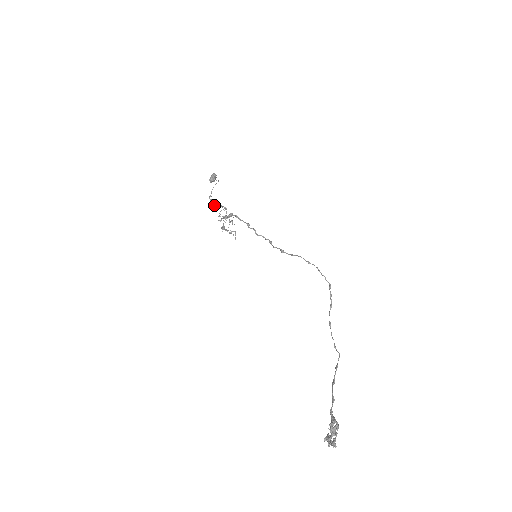
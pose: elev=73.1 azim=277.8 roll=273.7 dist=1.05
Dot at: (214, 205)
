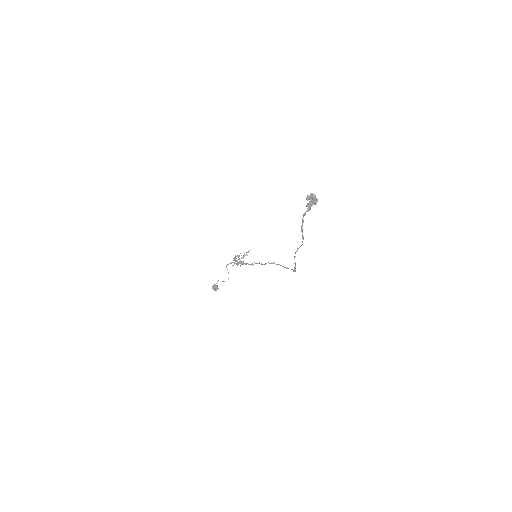
Dot at: occluded
